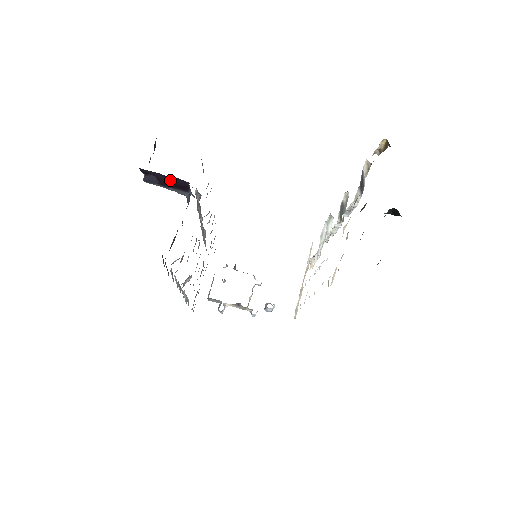
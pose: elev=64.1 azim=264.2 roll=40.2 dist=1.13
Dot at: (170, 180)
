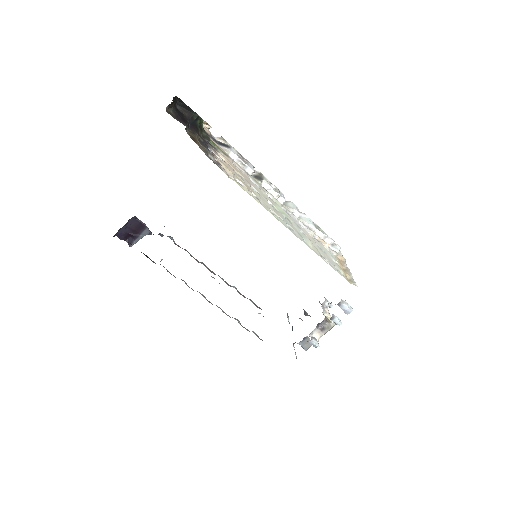
Dot at: (131, 227)
